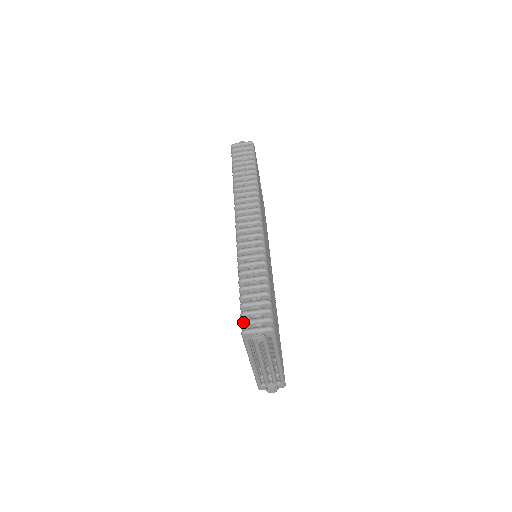
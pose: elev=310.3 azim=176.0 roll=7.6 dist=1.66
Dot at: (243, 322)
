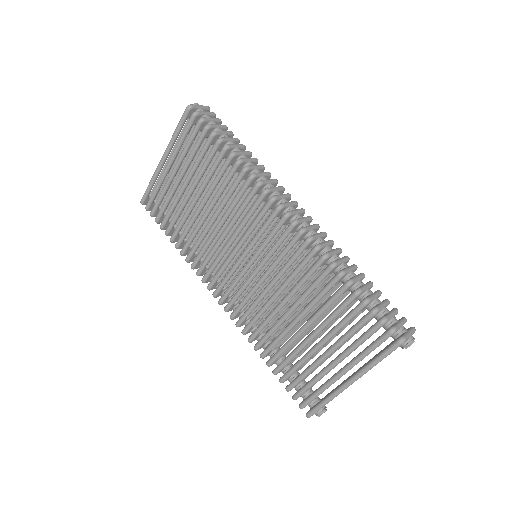
Dot at: (395, 329)
